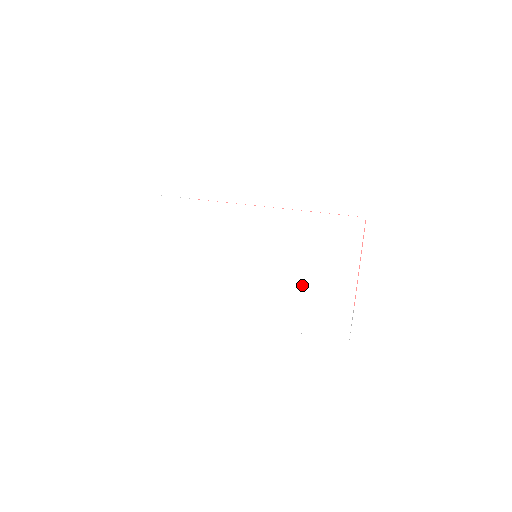
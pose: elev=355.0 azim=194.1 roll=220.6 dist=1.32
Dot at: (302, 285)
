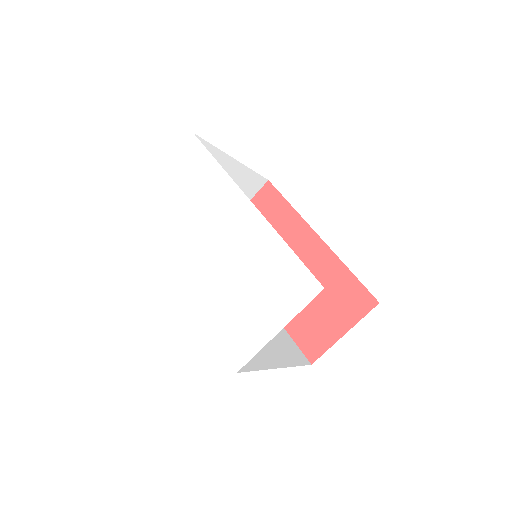
Dot at: (241, 299)
